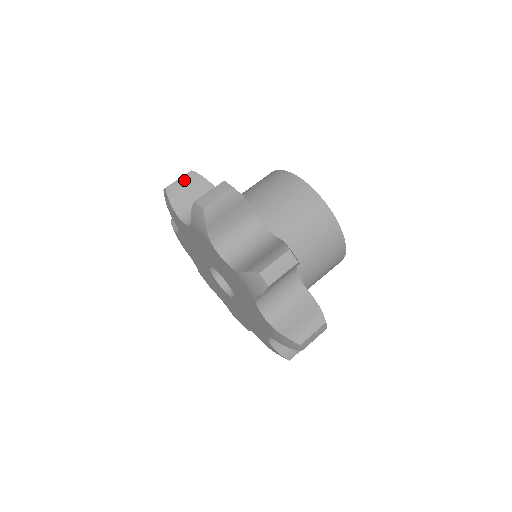
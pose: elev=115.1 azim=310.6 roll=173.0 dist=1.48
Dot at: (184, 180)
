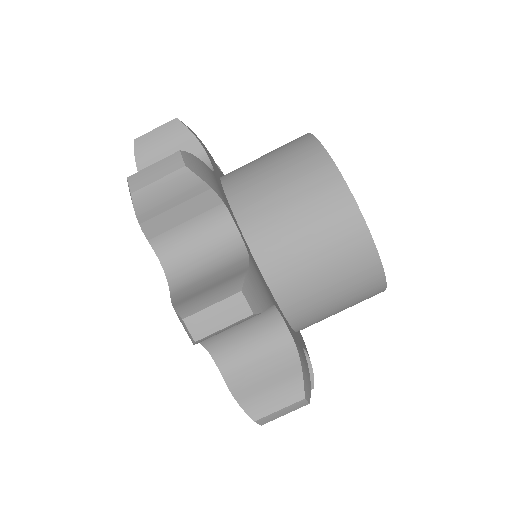
Dot at: (168, 184)
